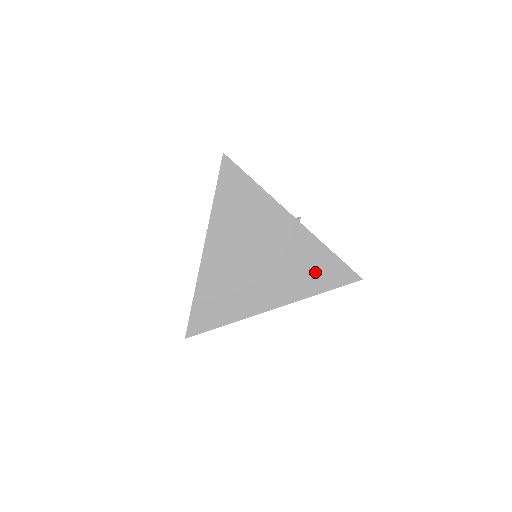
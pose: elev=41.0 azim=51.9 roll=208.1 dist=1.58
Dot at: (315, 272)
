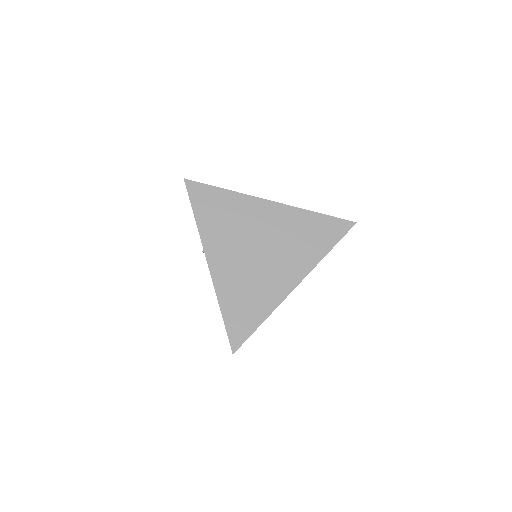
Dot at: (314, 237)
